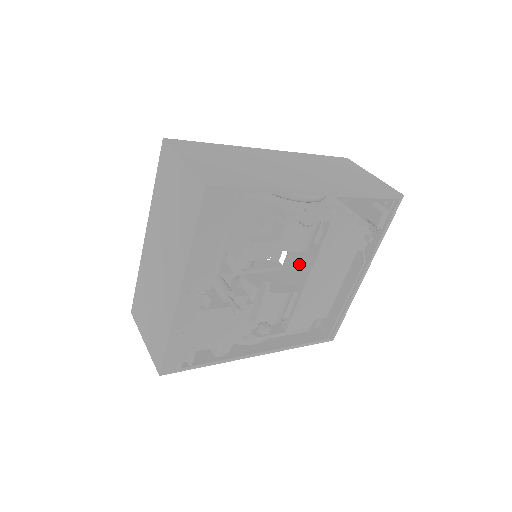
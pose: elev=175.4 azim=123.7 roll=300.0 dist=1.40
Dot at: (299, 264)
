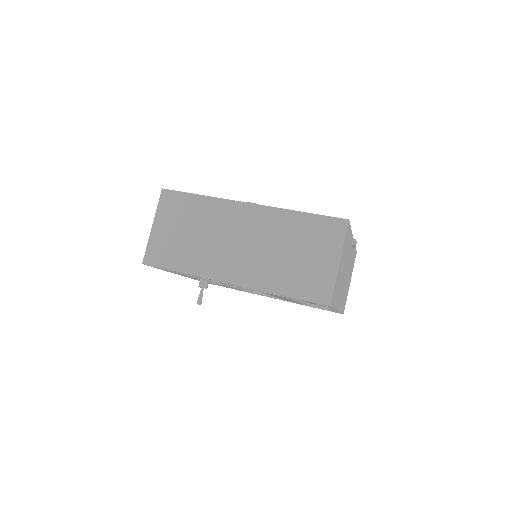
Dot at: occluded
